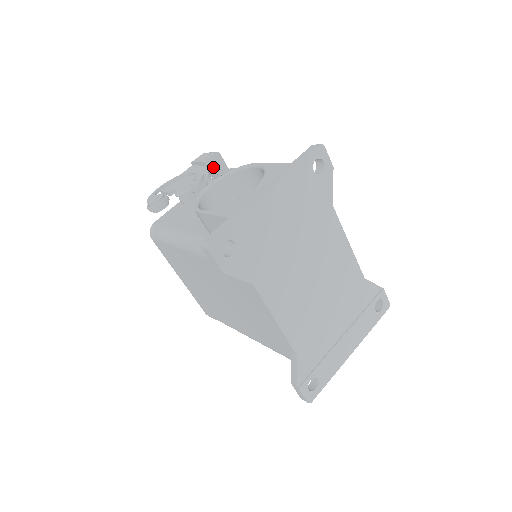
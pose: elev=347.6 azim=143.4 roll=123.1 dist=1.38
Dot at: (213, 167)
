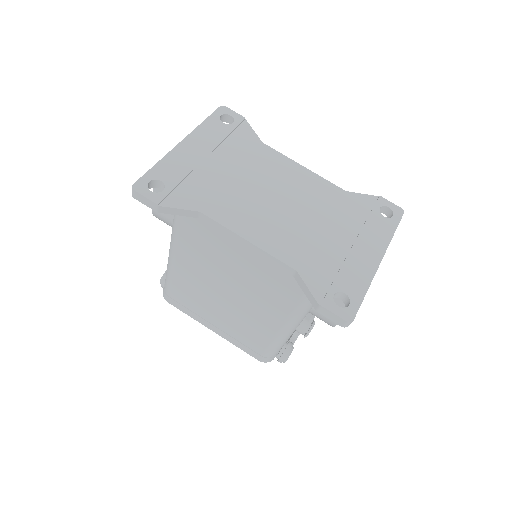
Dot at: occluded
